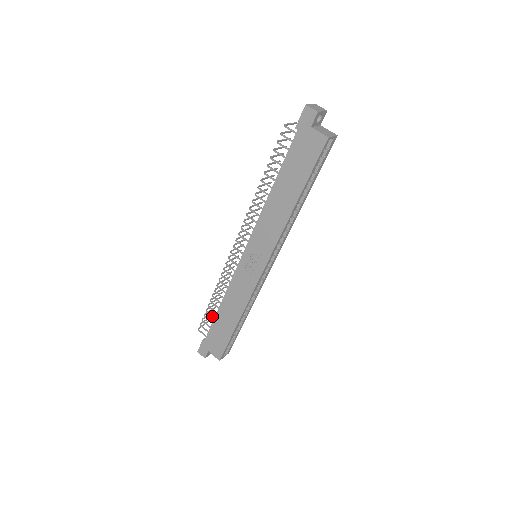
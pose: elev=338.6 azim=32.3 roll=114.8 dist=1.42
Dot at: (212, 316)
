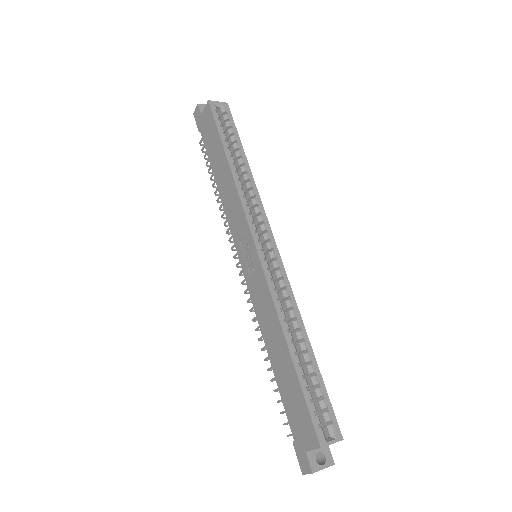
Dot at: occluded
